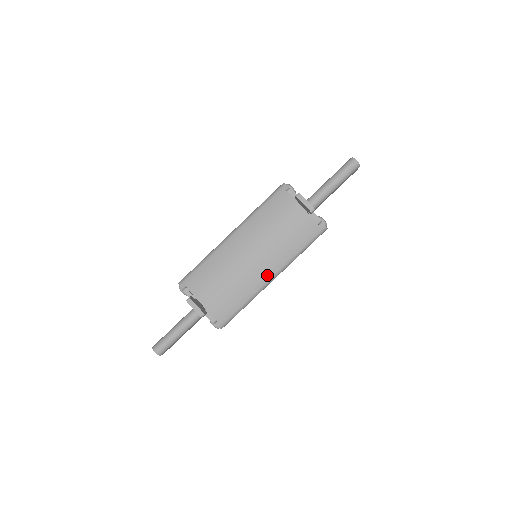
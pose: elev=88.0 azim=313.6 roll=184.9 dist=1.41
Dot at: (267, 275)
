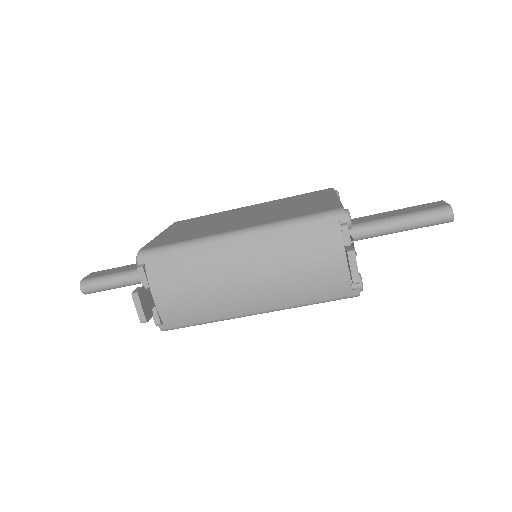
Dot at: (252, 308)
